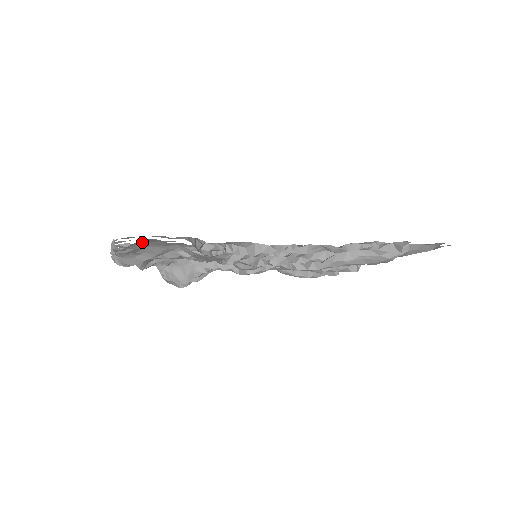
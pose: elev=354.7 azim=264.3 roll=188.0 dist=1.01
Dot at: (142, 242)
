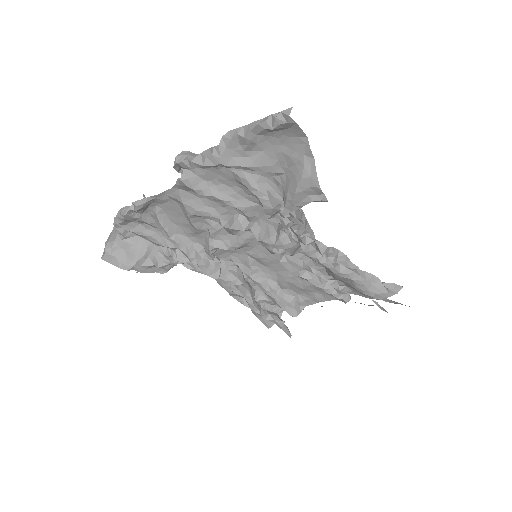
Dot at: (277, 139)
